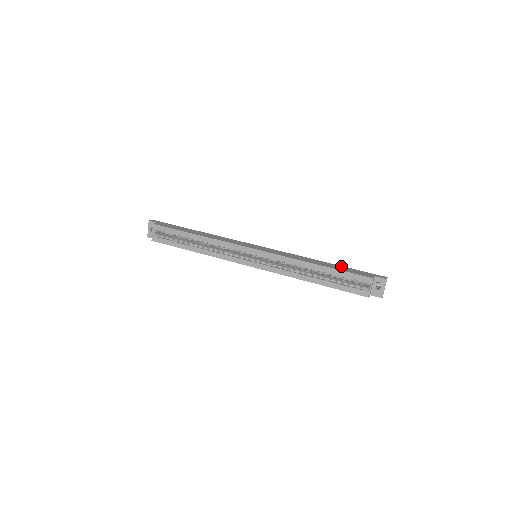
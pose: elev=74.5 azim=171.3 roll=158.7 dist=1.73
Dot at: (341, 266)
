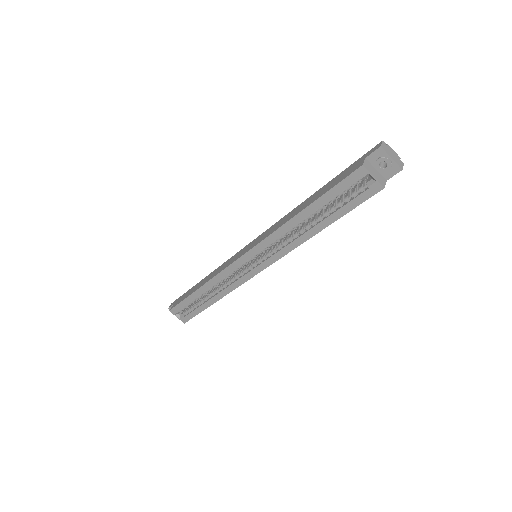
Dot at: (327, 184)
